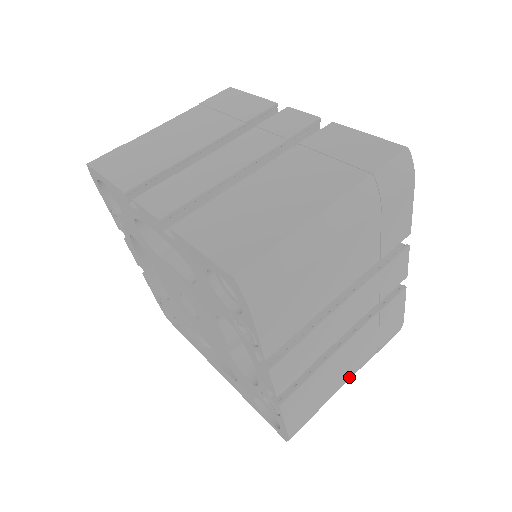
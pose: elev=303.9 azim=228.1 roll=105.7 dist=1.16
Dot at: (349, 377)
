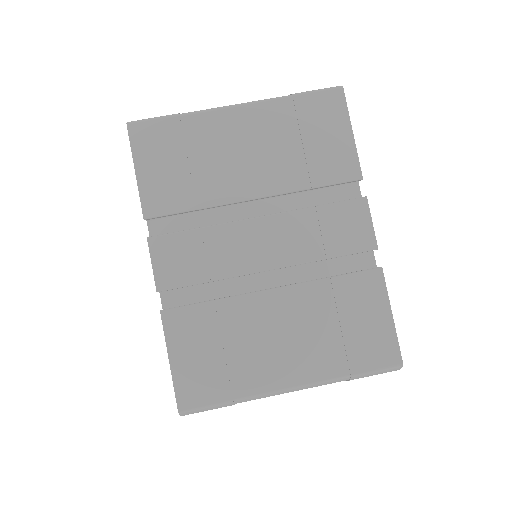
Dot at: occluded
